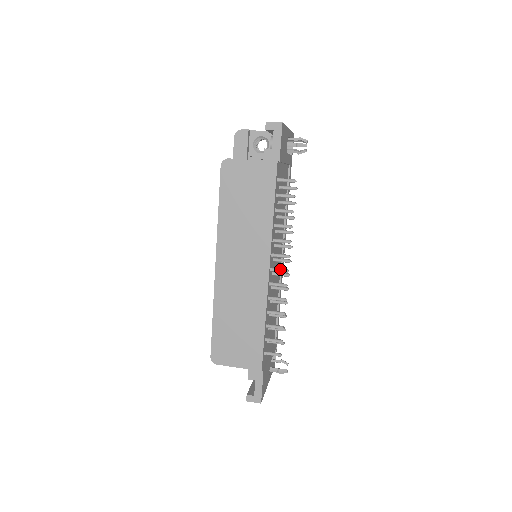
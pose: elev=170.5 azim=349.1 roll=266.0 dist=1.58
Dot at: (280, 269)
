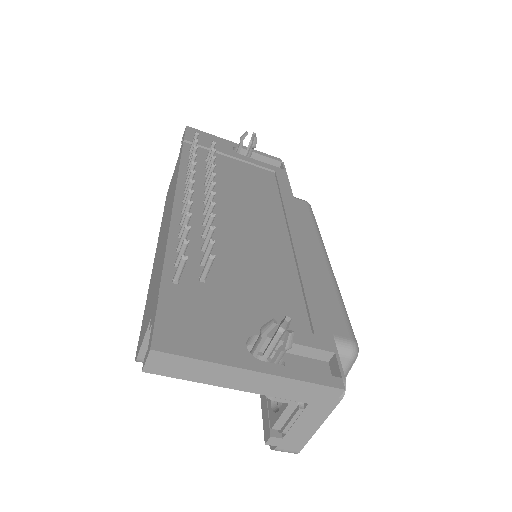
Dot at: (187, 189)
